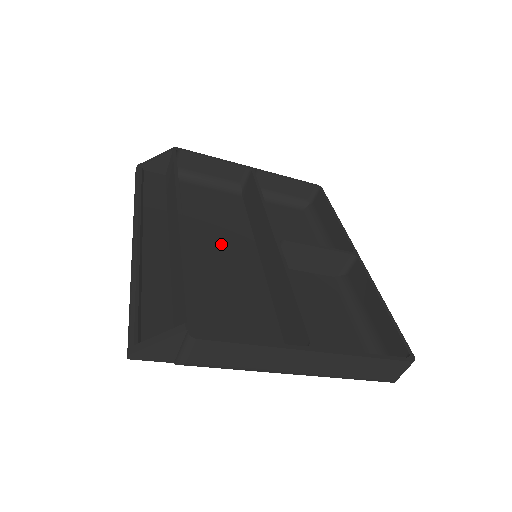
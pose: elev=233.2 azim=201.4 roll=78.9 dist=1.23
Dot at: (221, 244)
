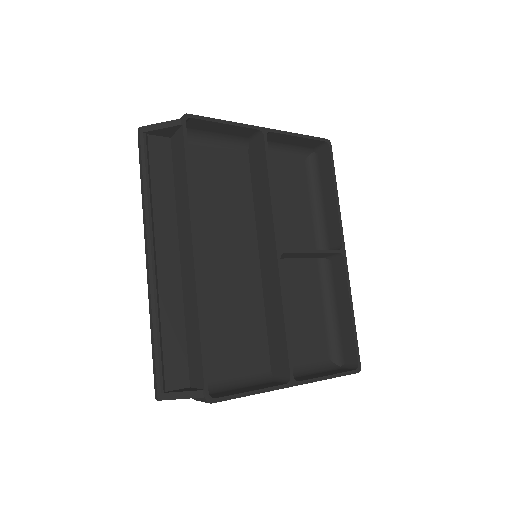
Dot at: (225, 241)
